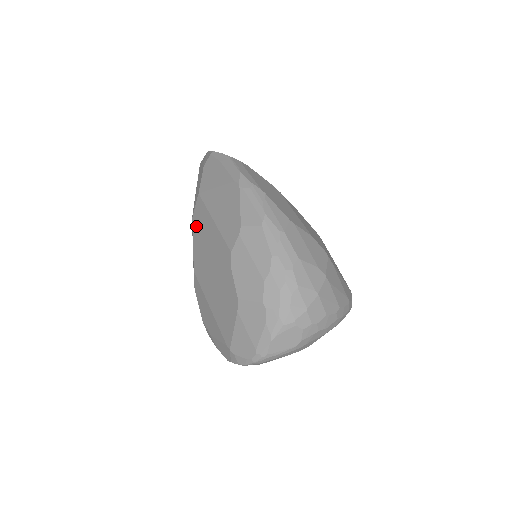
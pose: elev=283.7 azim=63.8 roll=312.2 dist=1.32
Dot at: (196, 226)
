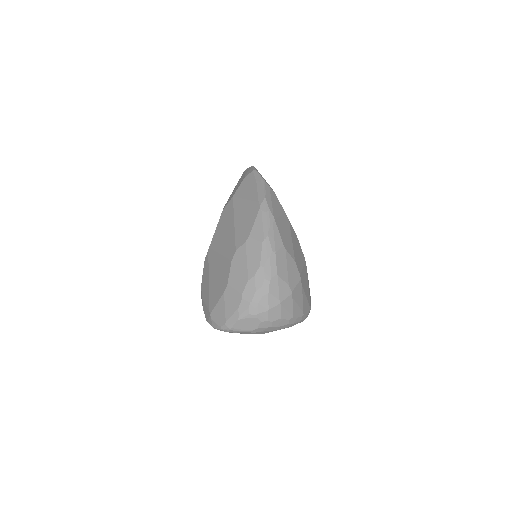
Dot at: (222, 219)
